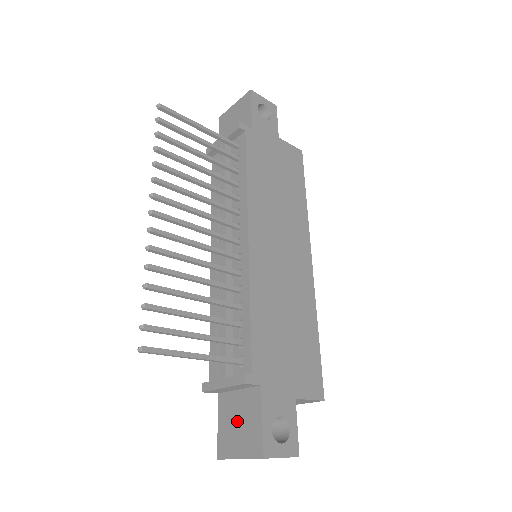
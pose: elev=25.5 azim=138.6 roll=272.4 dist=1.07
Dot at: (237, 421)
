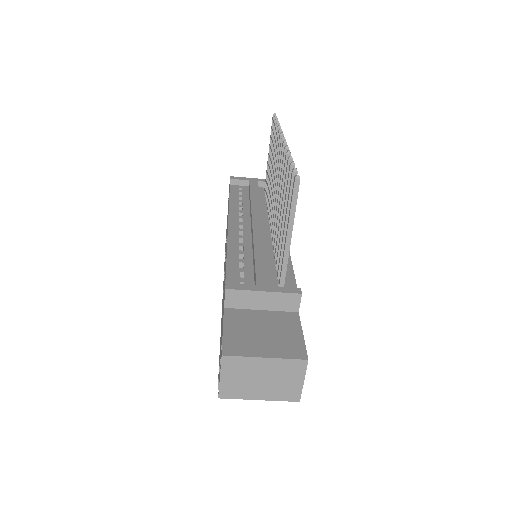
Dot at: (261, 330)
